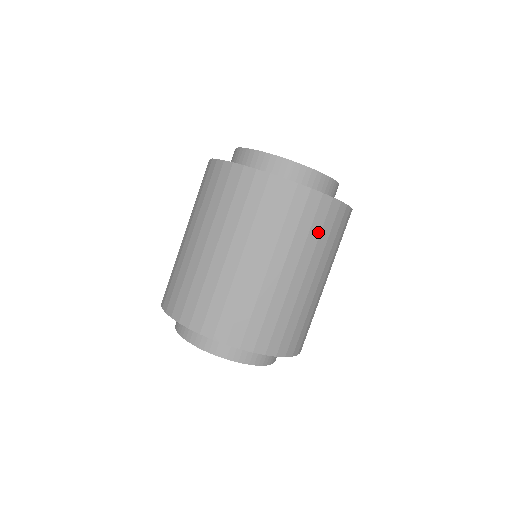
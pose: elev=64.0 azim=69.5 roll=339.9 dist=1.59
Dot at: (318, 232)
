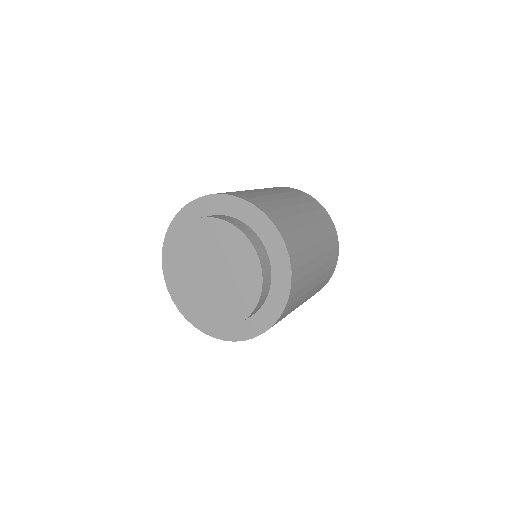
Dot at: (320, 217)
